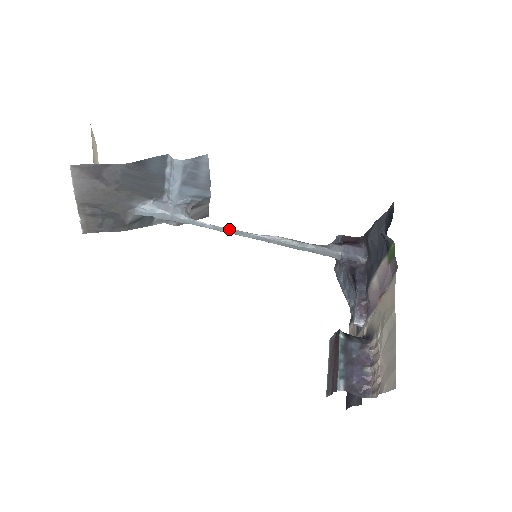
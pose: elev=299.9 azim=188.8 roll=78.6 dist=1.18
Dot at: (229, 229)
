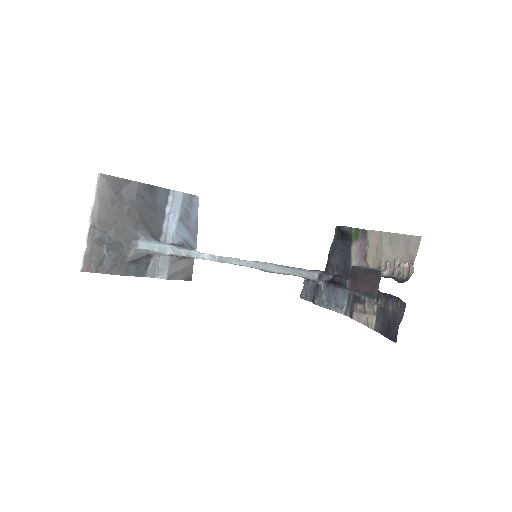
Dot at: (222, 256)
